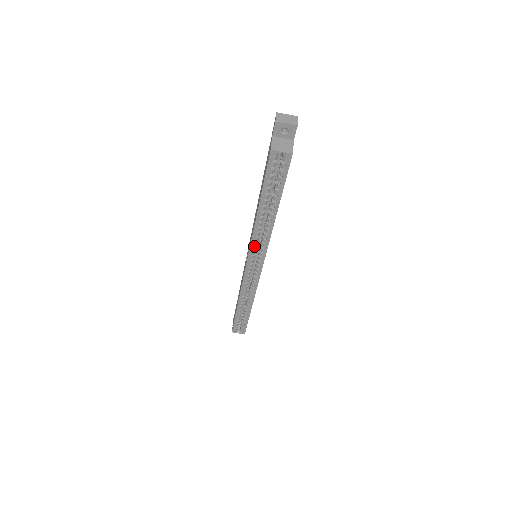
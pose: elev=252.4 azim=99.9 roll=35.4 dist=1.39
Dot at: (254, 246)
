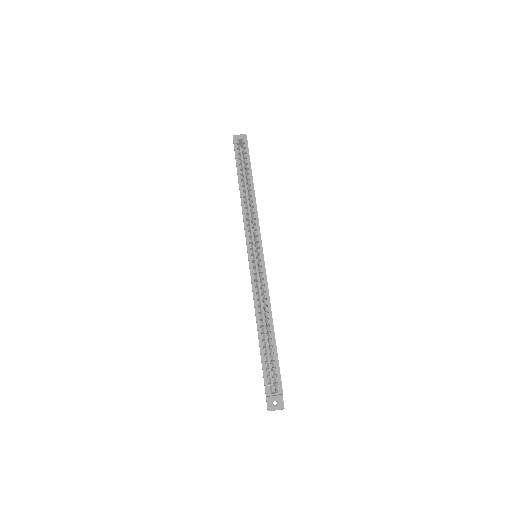
Dot at: (248, 227)
